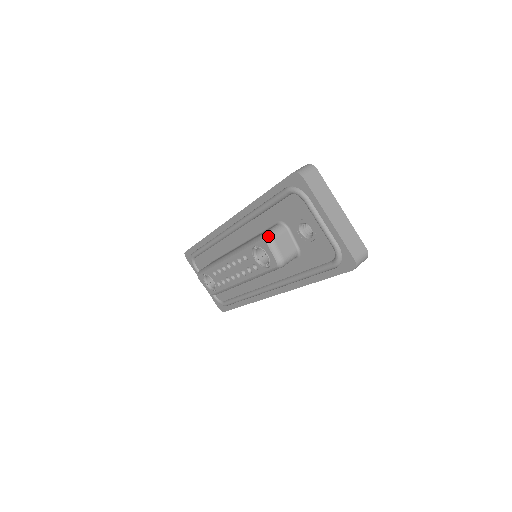
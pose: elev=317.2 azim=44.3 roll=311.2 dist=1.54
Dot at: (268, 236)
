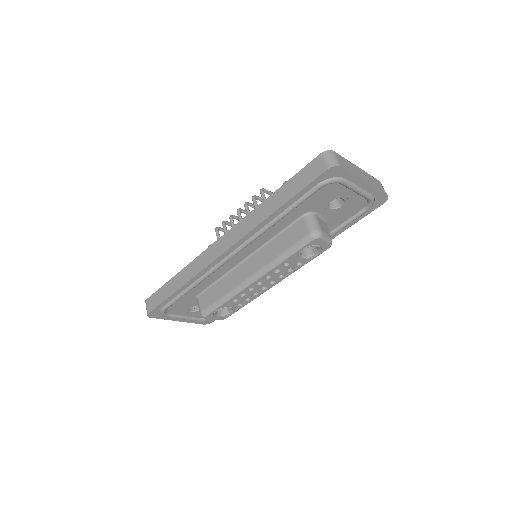
Dot at: (318, 232)
